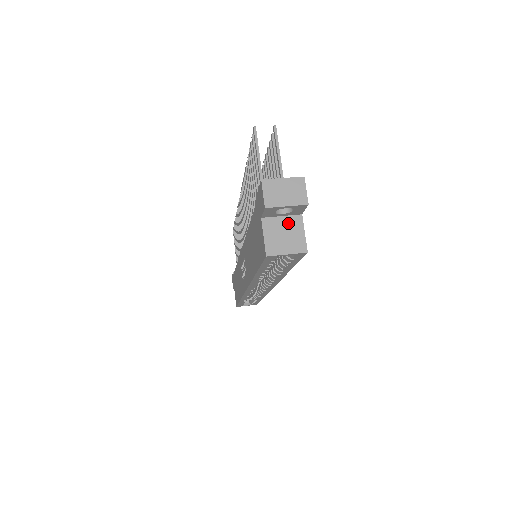
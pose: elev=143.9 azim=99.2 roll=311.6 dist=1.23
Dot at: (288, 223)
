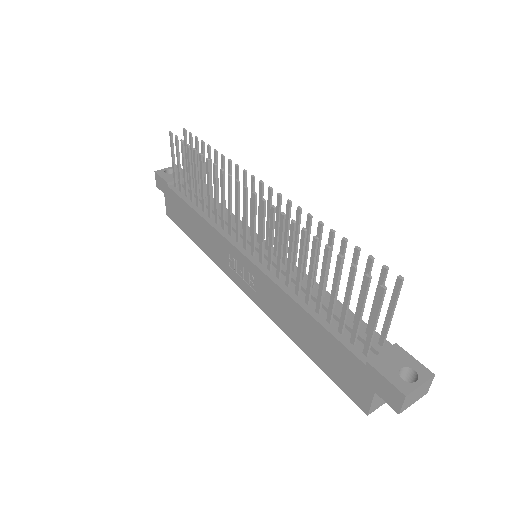
Dot at: occluded
